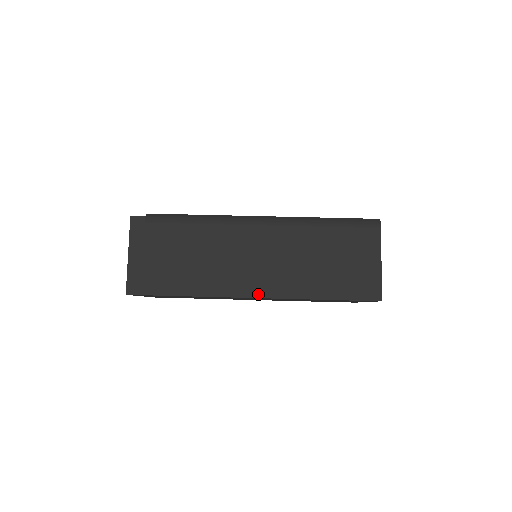
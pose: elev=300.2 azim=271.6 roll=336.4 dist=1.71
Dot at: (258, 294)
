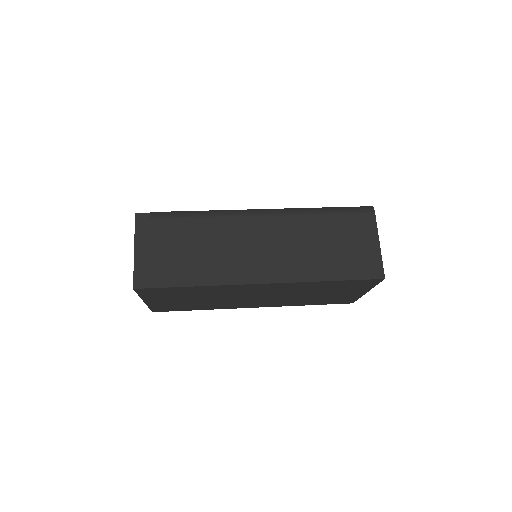
Dot at: (266, 280)
